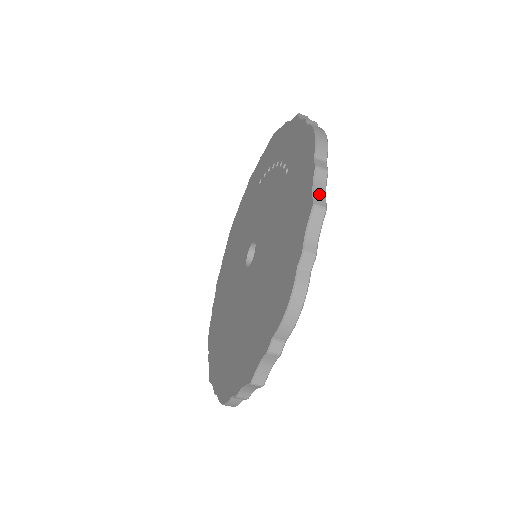
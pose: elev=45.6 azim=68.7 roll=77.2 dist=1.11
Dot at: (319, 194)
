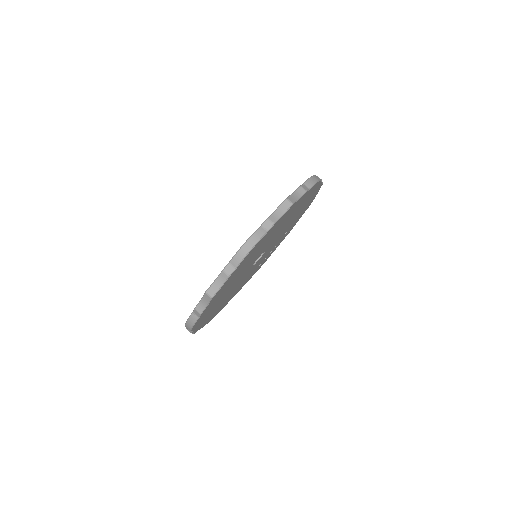
Dot at: occluded
